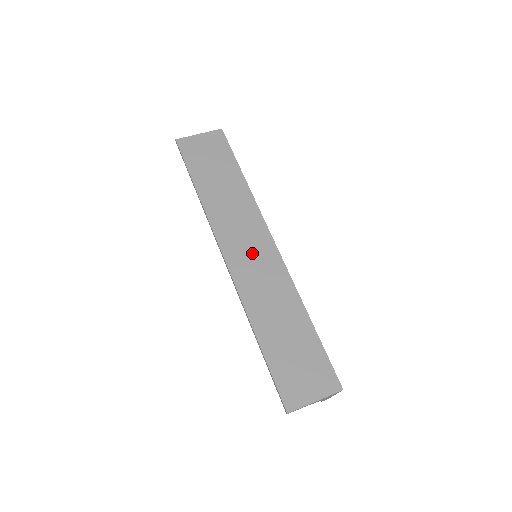
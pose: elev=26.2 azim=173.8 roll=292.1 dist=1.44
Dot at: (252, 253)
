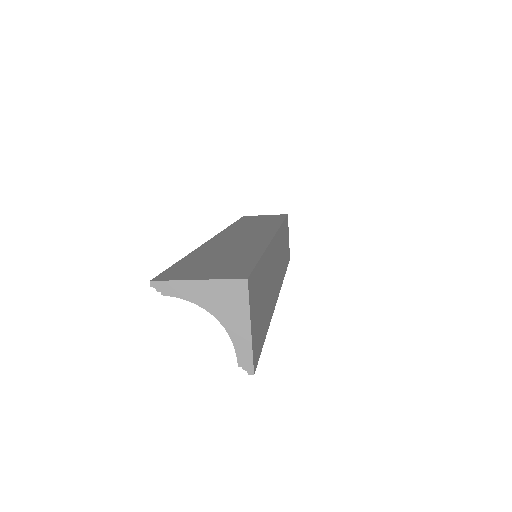
Dot at: (245, 235)
